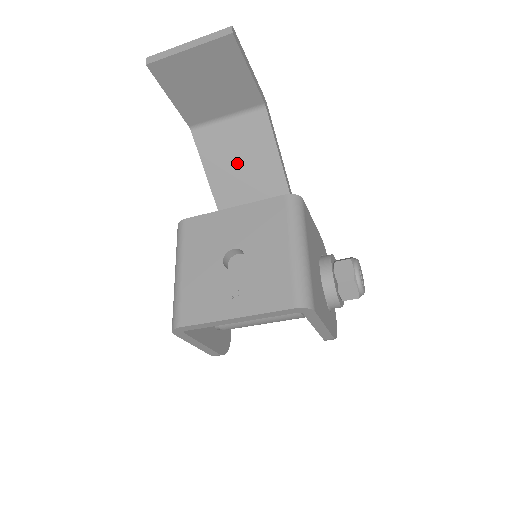
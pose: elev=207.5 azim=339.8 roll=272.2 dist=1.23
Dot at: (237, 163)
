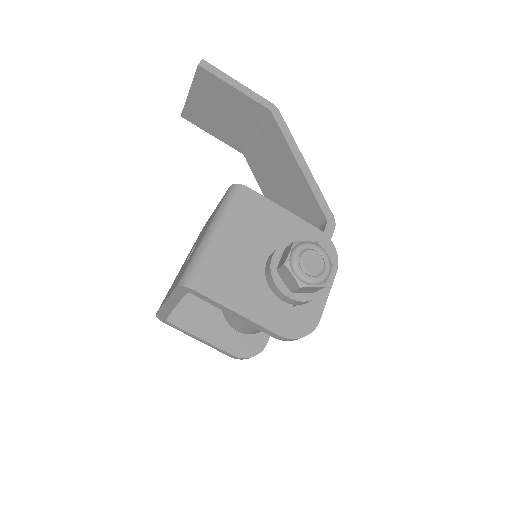
Dot at: (273, 173)
